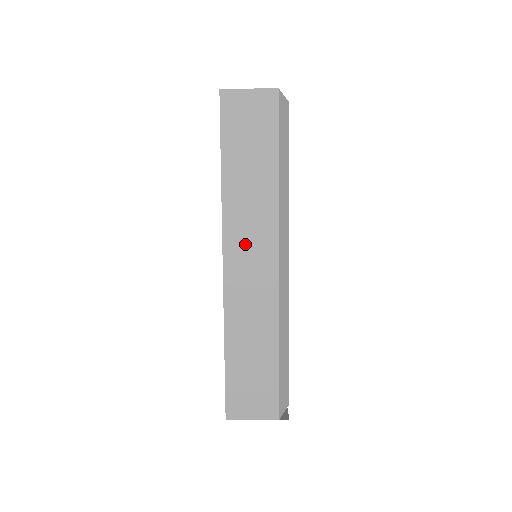
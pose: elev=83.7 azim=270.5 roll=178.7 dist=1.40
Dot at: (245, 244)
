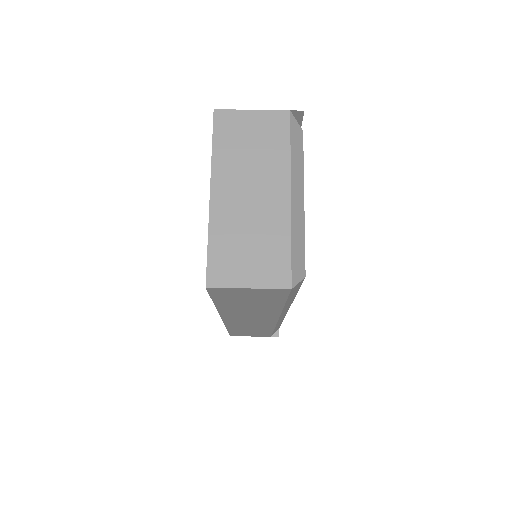
Dot at: (244, 318)
